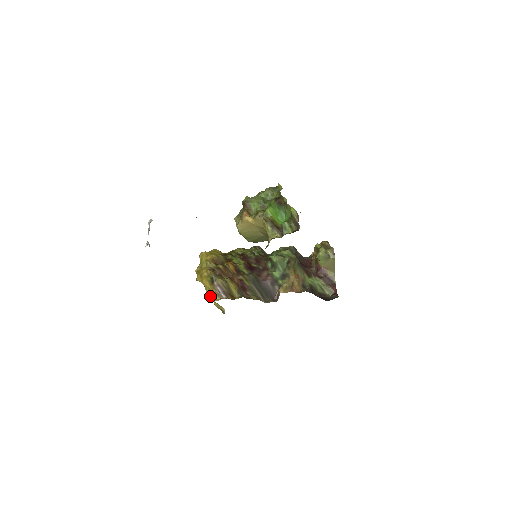
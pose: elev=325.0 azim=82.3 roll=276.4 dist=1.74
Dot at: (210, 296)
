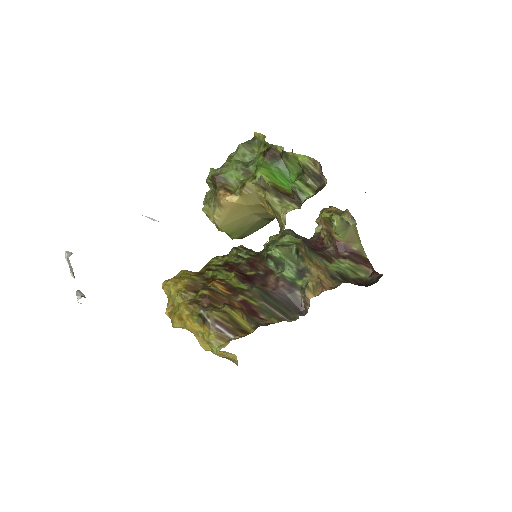
Dot at: (208, 344)
